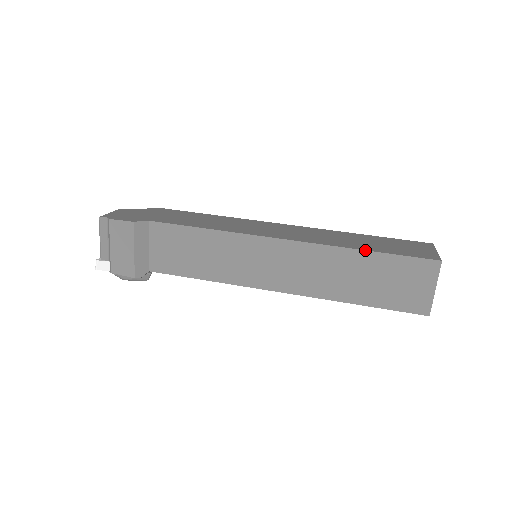
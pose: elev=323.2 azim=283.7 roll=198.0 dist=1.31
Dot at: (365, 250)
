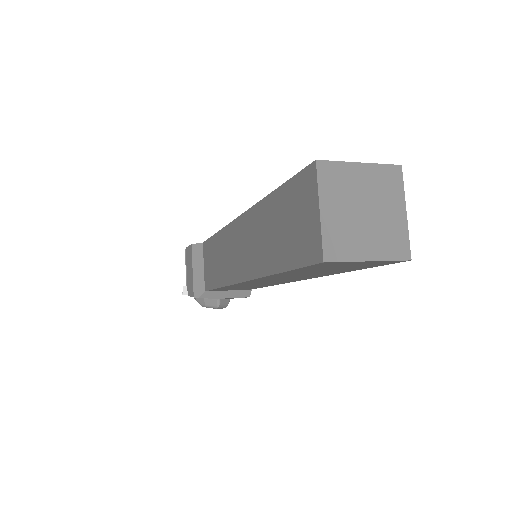
Dot at: (271, 193)
